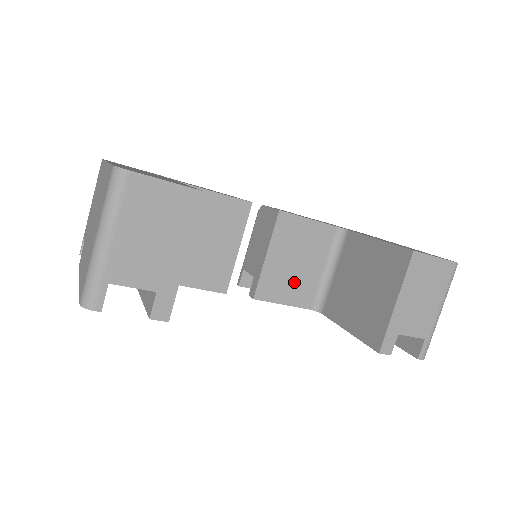
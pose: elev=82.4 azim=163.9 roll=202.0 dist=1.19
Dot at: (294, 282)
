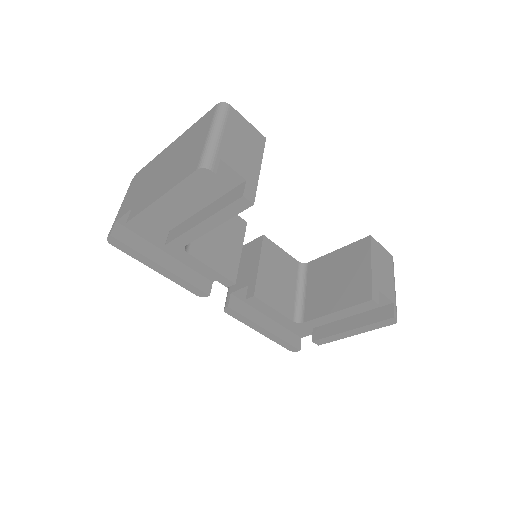
Dot at: (279, 293)
